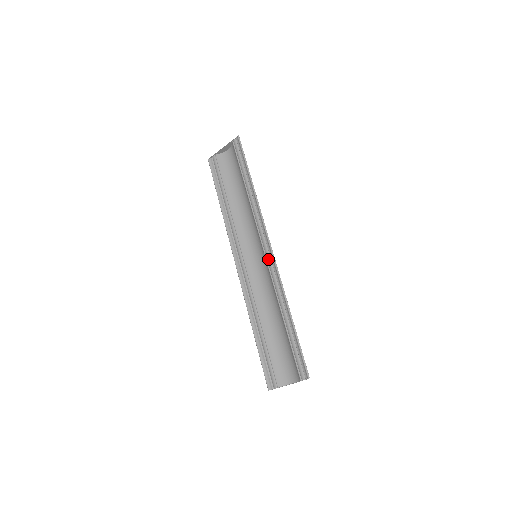
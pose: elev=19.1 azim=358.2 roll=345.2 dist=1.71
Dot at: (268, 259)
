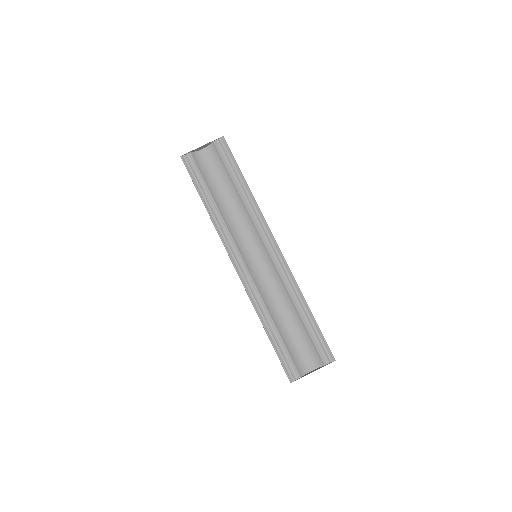
Dot at: (275, 258)
